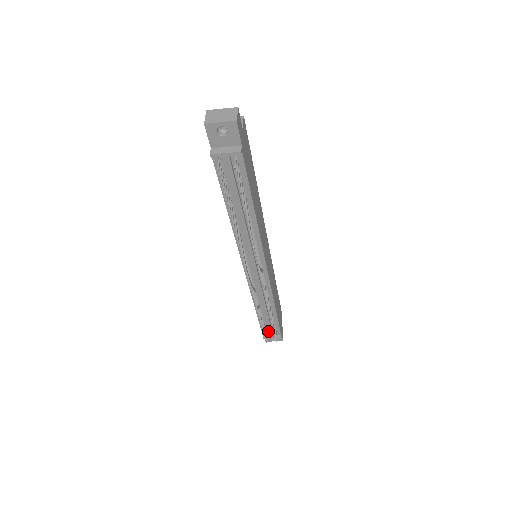
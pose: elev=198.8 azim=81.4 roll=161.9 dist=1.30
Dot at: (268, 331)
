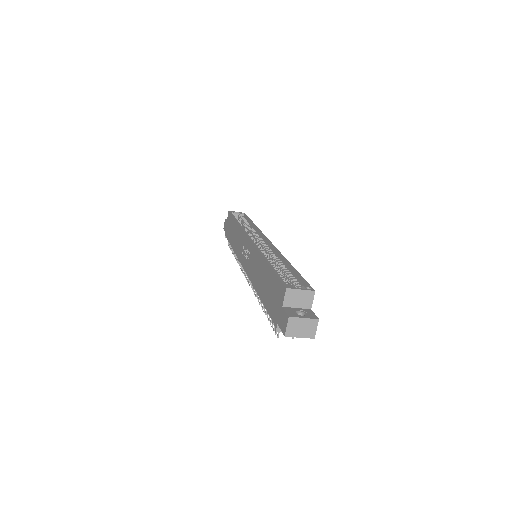
Dot at: occluded
